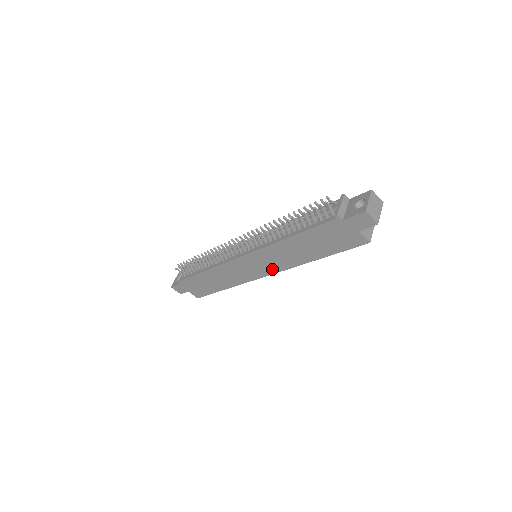
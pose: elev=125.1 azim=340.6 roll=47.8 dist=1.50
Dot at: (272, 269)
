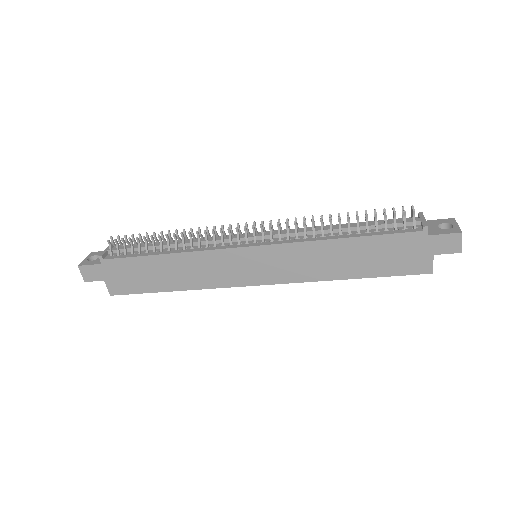
Dot at: (277, 277)
